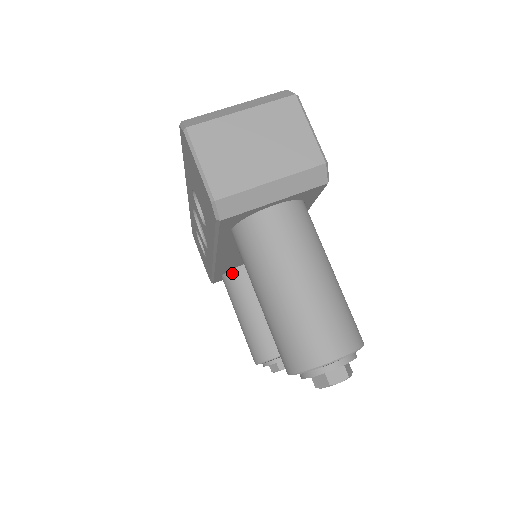
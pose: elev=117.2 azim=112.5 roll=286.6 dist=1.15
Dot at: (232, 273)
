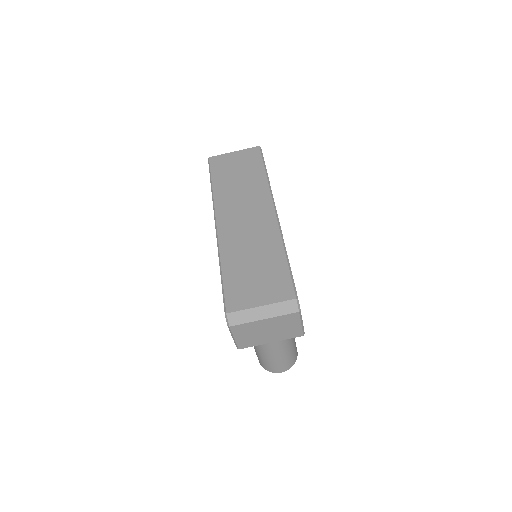
Dot at: occluded
